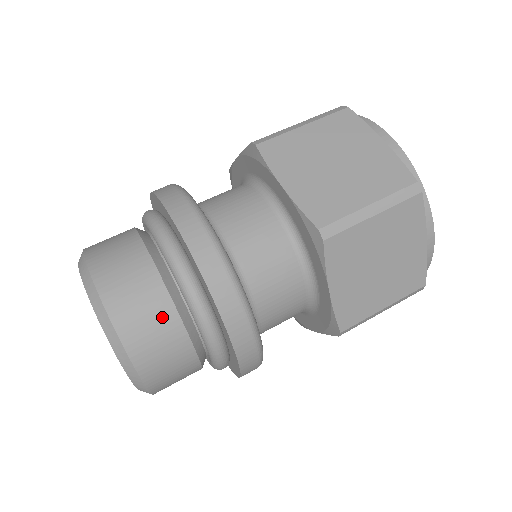
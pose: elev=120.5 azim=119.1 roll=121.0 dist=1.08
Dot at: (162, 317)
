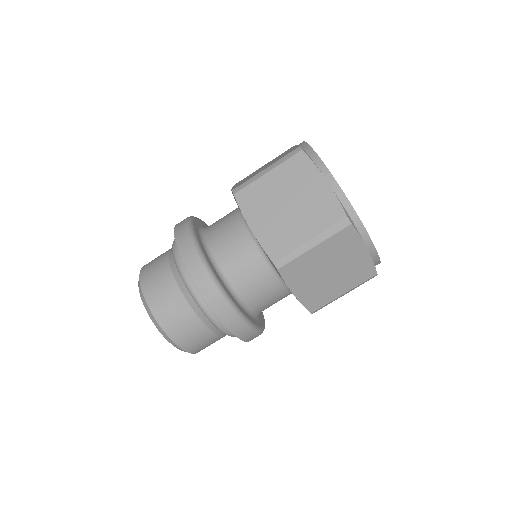
Dot at: (187, 318)
